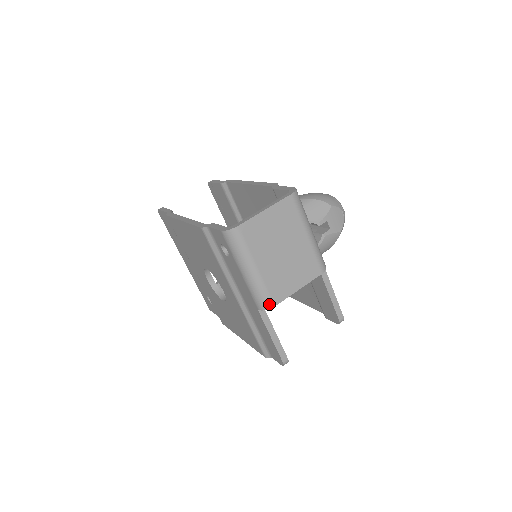
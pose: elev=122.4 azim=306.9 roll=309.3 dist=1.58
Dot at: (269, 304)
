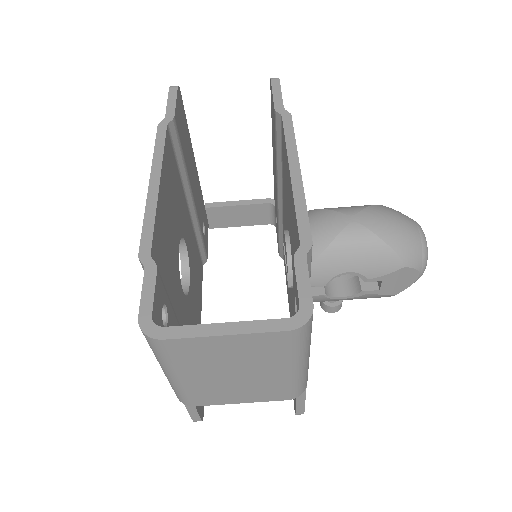
Dot at: (186, 402)
